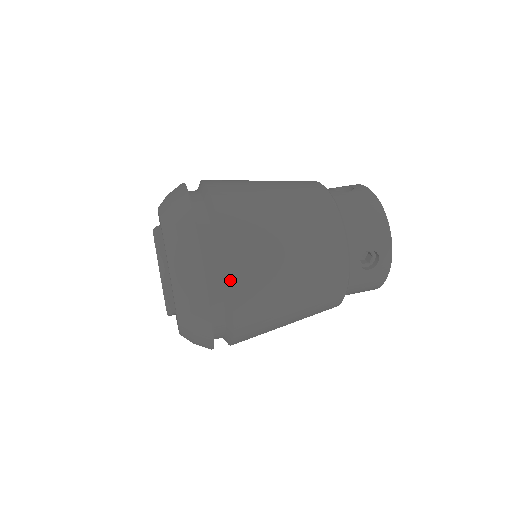
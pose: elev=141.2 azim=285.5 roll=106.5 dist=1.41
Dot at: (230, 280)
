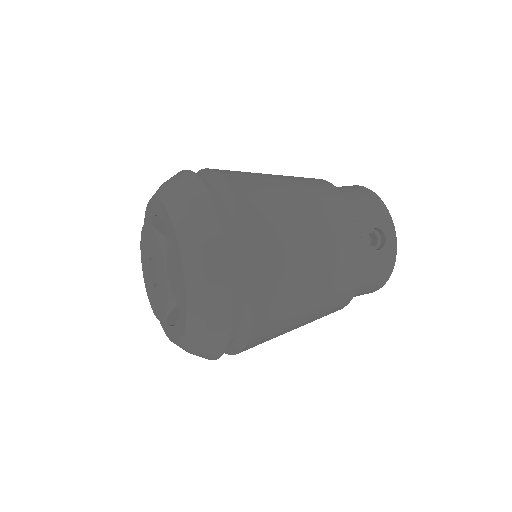
Dot at: (249, 237)
